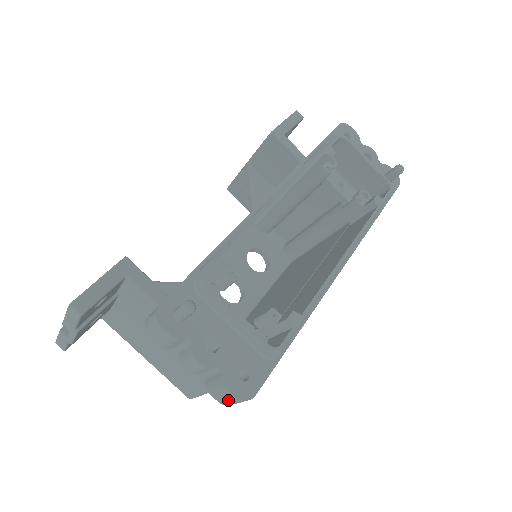
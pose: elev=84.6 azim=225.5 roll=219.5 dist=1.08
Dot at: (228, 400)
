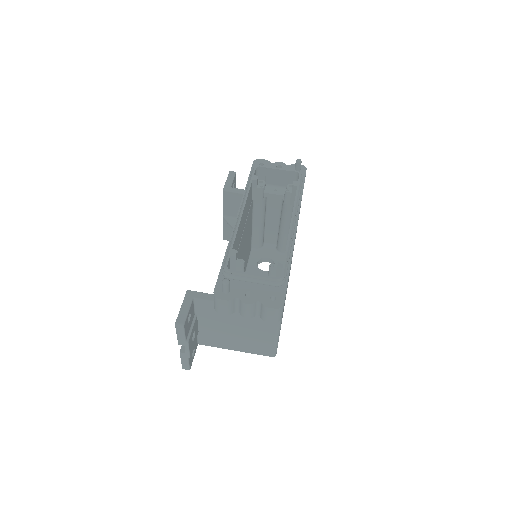
Dot at: (274, 315)
